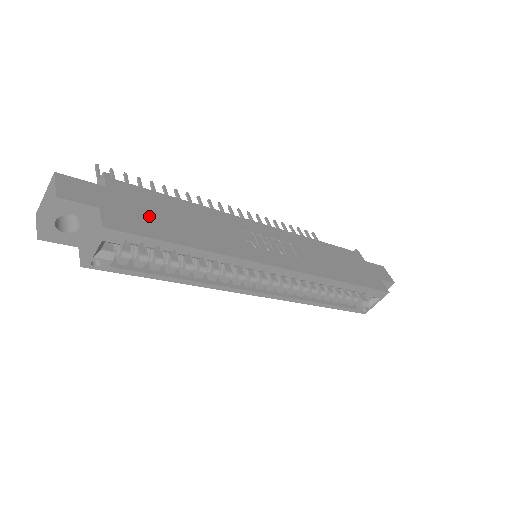
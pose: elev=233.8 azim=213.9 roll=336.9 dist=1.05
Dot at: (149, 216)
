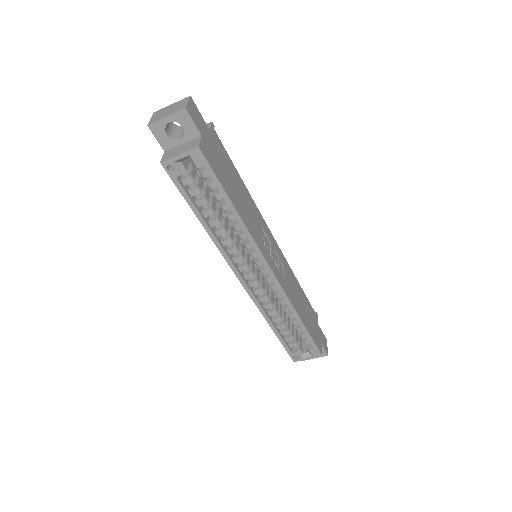
Dot at: (222, 167)
